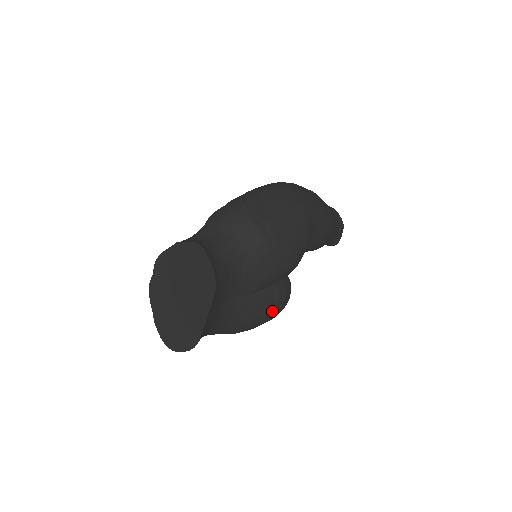
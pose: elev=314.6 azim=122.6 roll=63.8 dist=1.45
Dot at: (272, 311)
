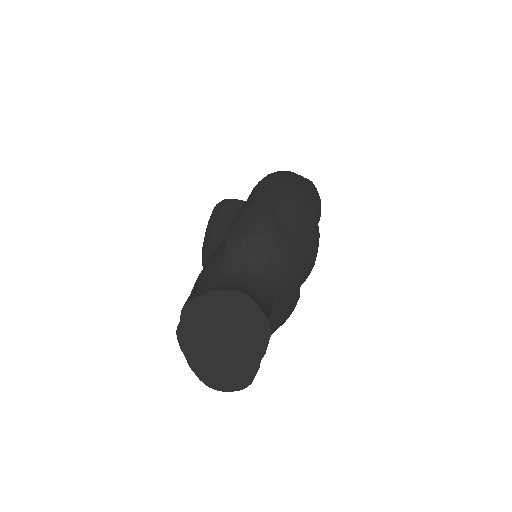
Dot at: (290, 314)
